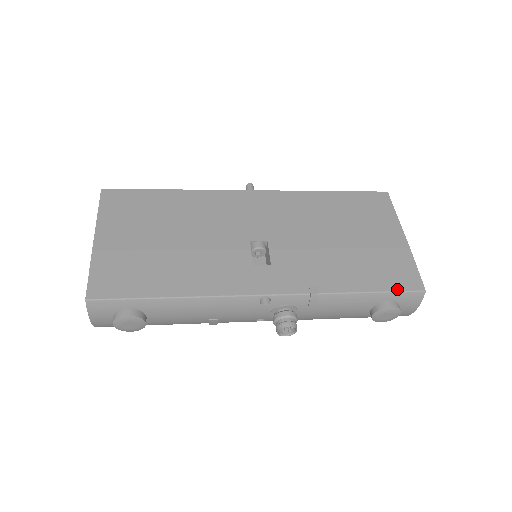
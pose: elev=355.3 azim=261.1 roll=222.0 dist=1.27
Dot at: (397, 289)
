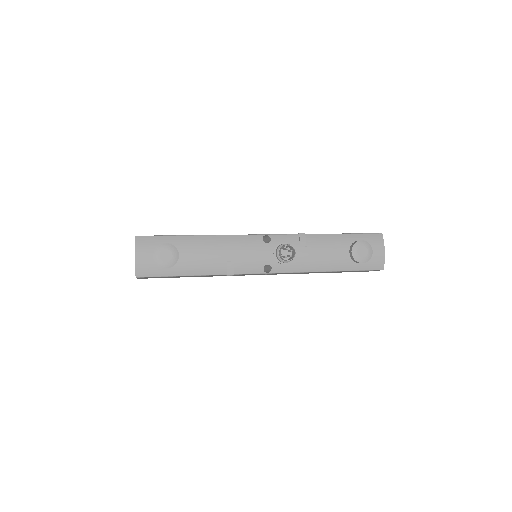
Dot at: (361, 233)
